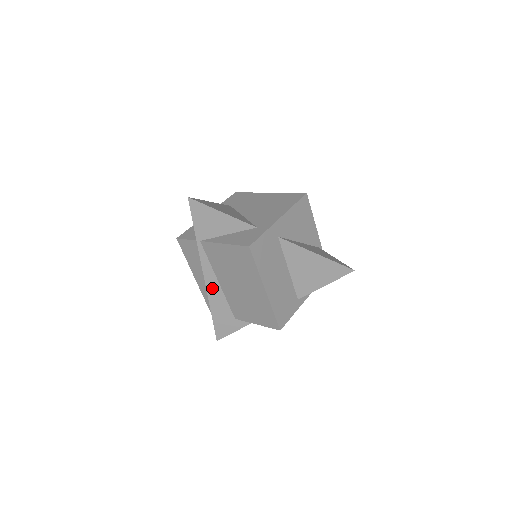
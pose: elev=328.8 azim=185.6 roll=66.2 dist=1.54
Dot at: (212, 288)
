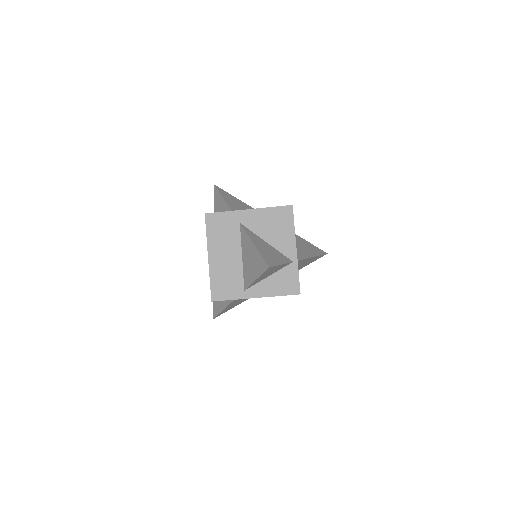
Dot at: occluded
